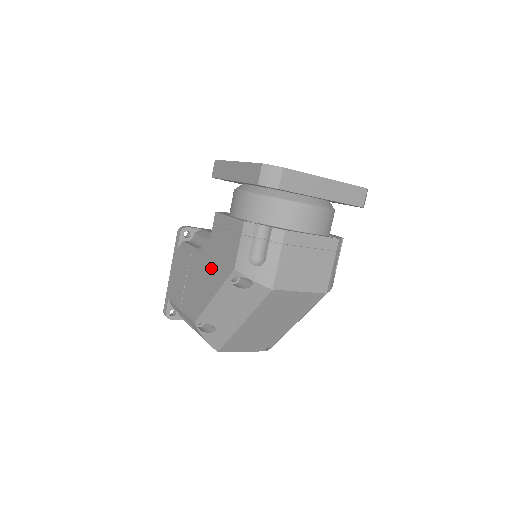
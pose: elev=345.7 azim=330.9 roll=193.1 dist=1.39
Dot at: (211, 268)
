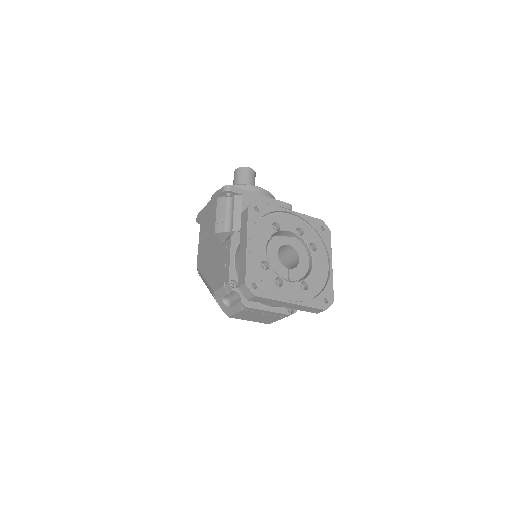
Dot at: (213, 262)
